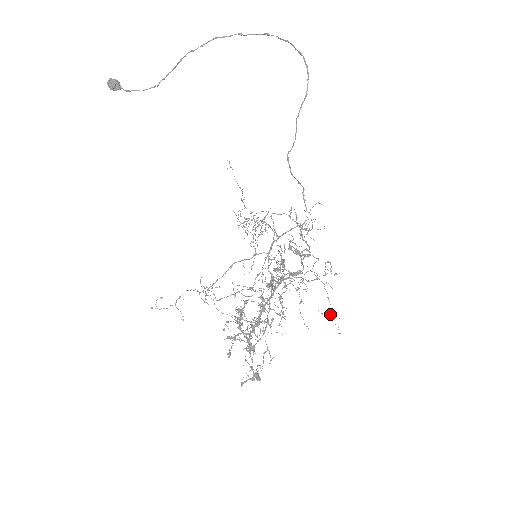
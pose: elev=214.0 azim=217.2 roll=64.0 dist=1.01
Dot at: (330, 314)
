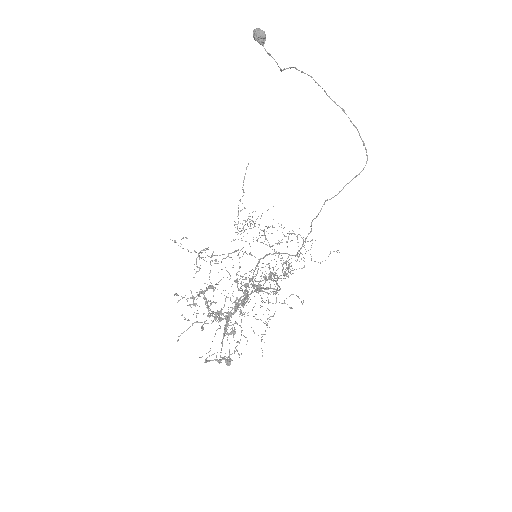
Dot at: (262, 336)
